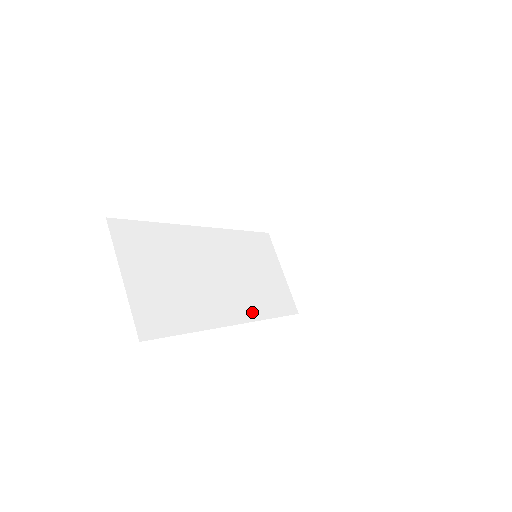
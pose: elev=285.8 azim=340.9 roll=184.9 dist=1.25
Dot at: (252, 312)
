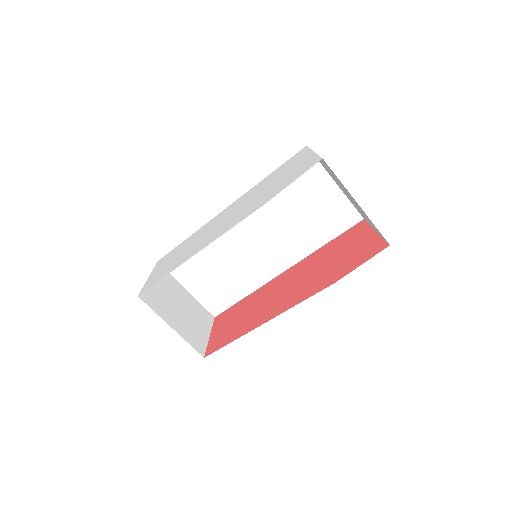
Dot at: (298, 253)
